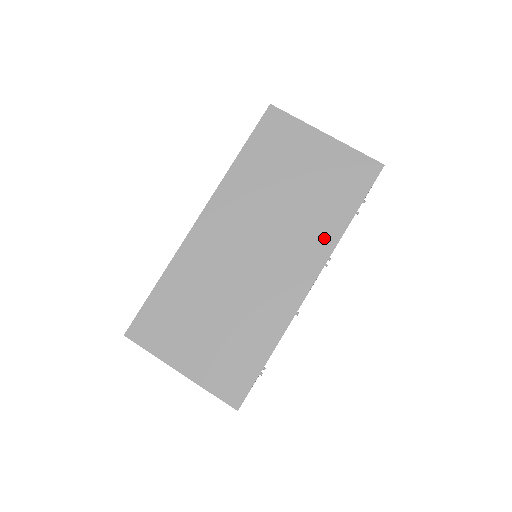
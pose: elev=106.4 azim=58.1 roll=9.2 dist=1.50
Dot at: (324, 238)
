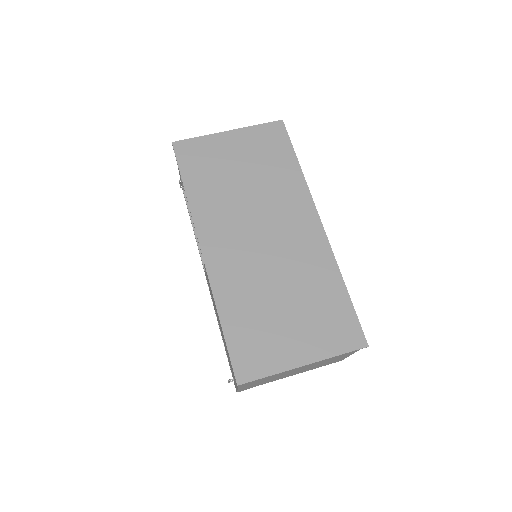
Dot at: (296, 190)
